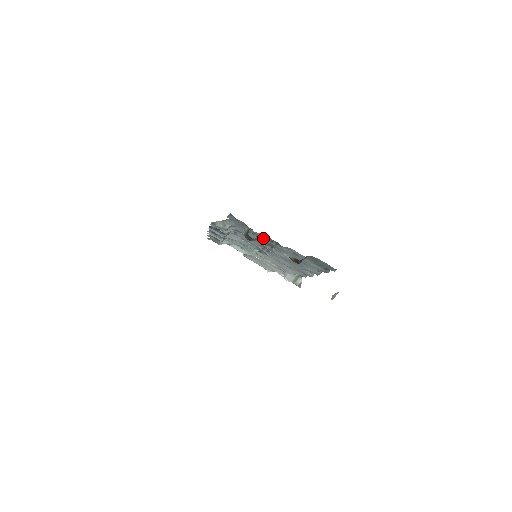
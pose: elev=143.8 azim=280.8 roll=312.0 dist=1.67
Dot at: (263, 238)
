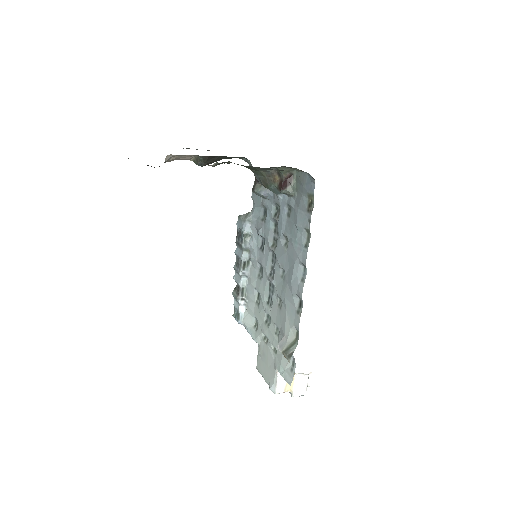
Dot at: (270, 214)
